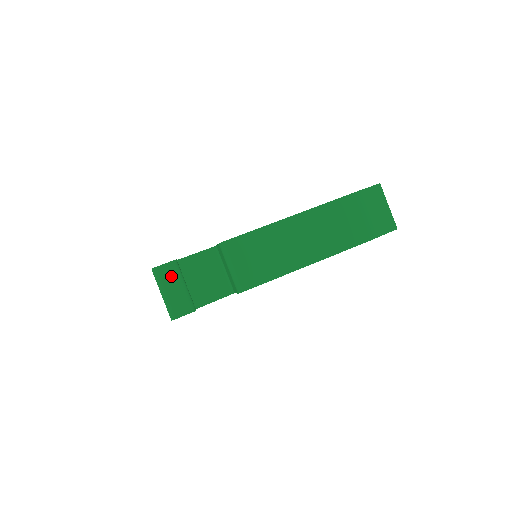
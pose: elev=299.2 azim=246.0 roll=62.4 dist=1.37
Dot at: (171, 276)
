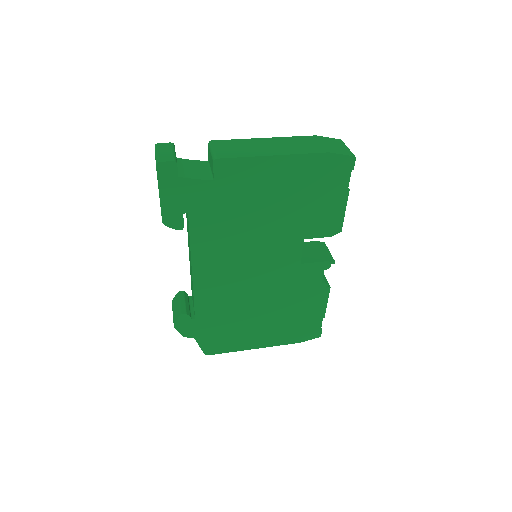
Dot at: (166, 147)
